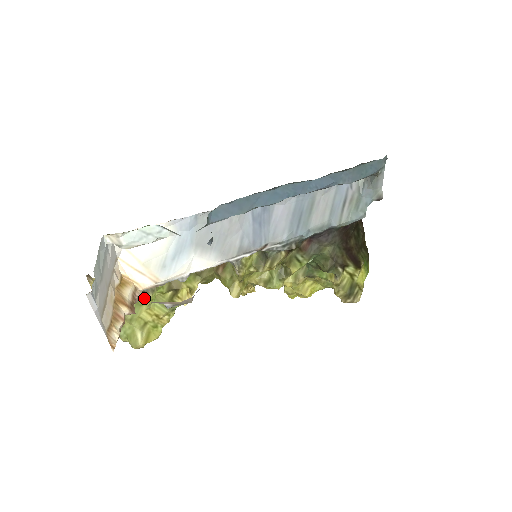
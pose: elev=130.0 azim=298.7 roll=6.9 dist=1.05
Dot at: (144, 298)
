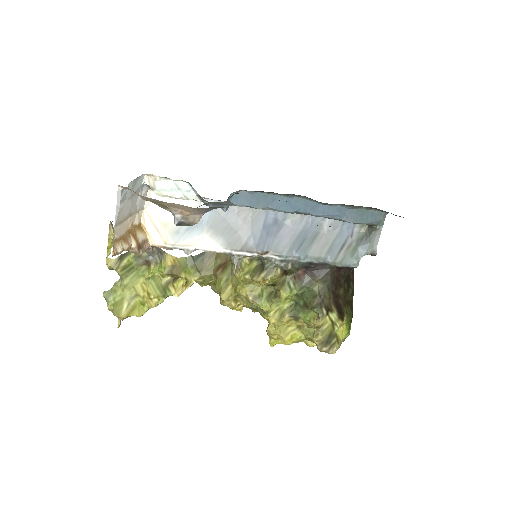
Dot at: (145, 270)
